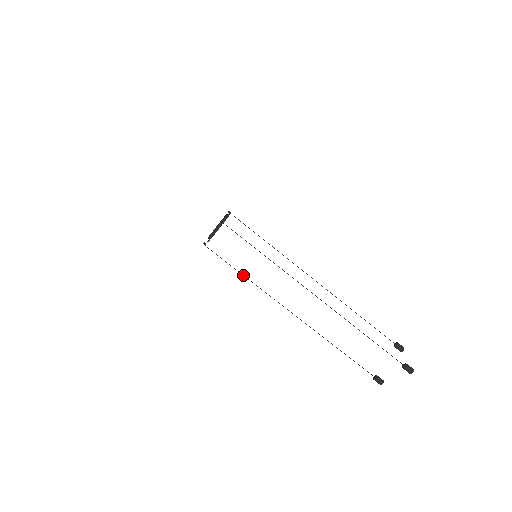
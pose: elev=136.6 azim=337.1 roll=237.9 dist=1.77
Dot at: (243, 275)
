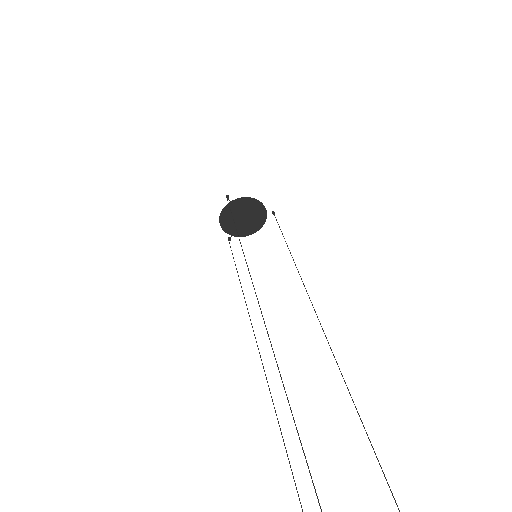
Dot at: (240, 282)
